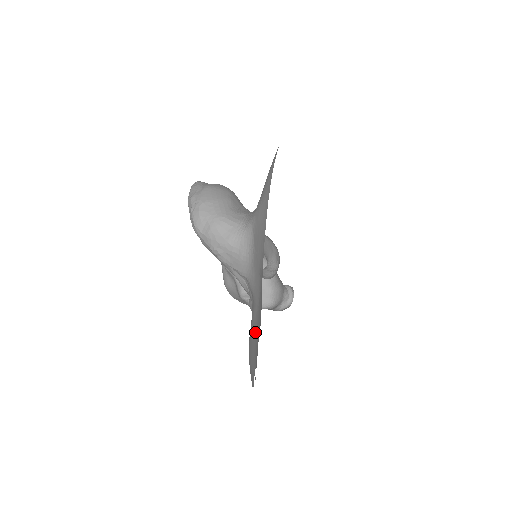
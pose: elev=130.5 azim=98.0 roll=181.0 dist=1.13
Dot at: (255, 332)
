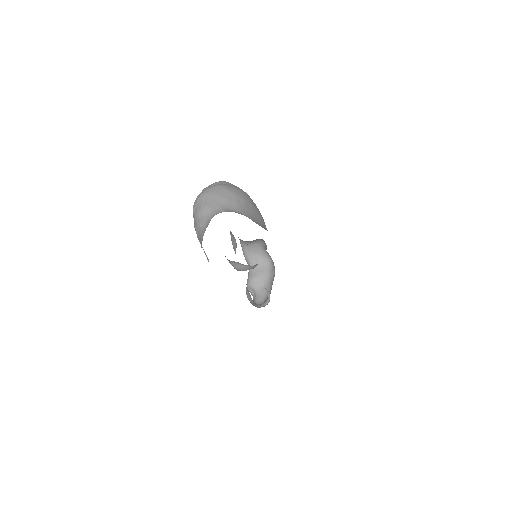
Dot at: occluded
